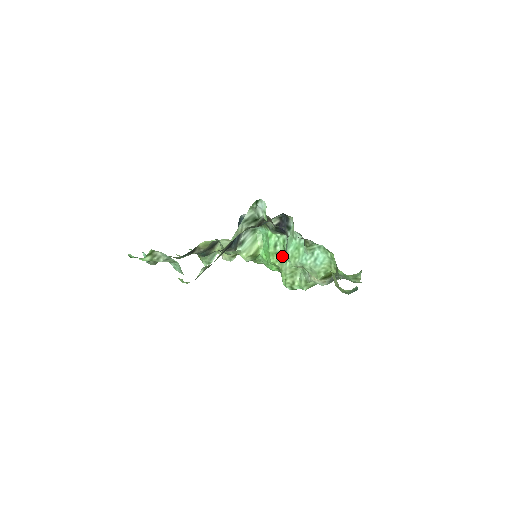
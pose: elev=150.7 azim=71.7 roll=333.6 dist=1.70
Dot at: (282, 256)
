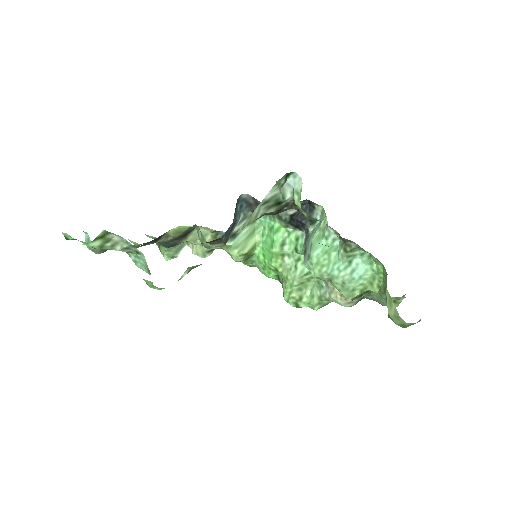
Dot at: (290, 260)
